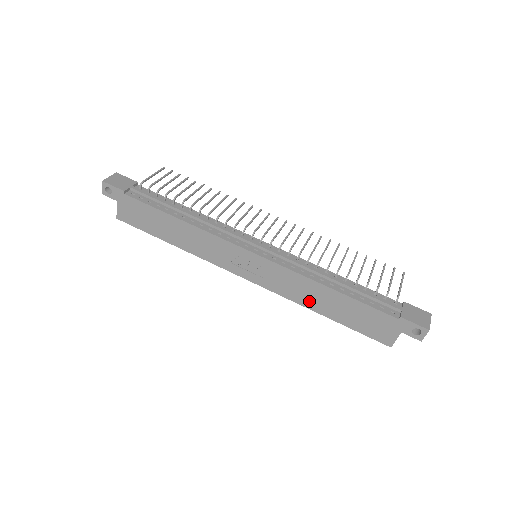
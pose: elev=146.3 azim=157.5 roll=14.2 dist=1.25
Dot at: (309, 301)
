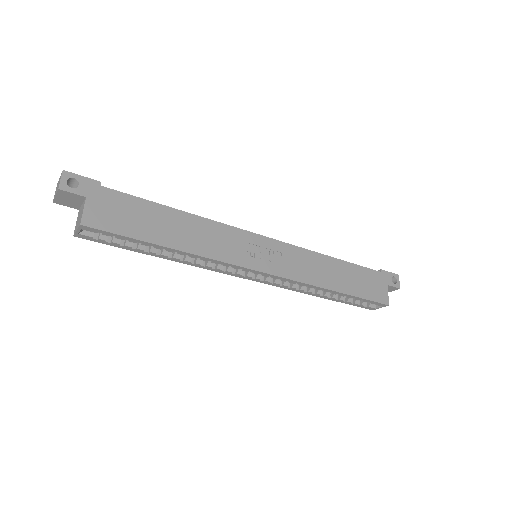
Dot at: (323, 279)
